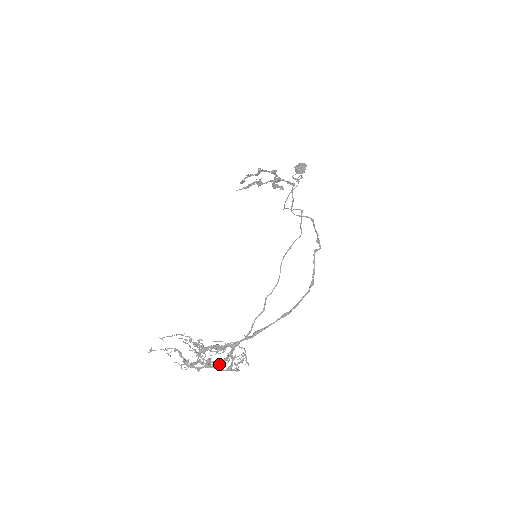
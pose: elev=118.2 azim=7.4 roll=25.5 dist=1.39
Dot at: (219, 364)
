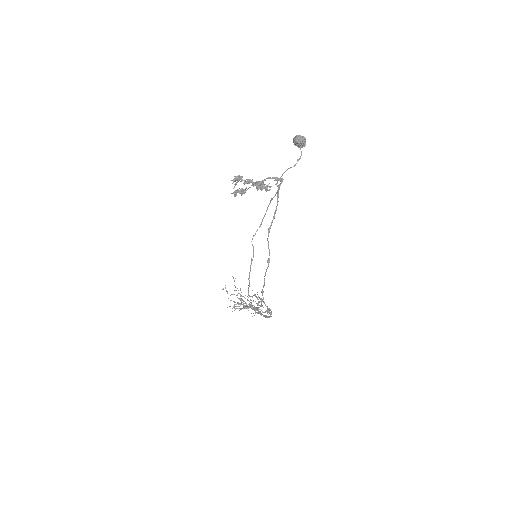
Dot at: occluded
